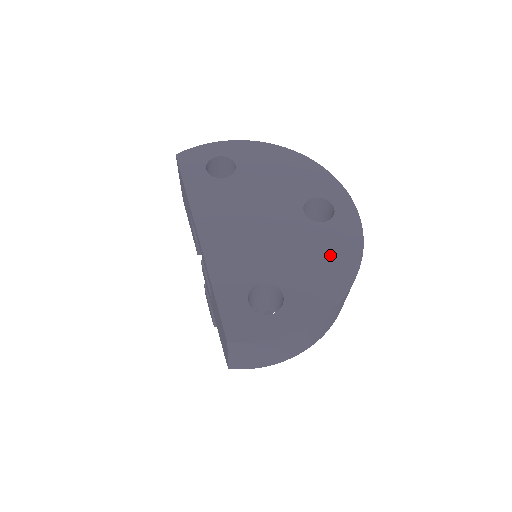
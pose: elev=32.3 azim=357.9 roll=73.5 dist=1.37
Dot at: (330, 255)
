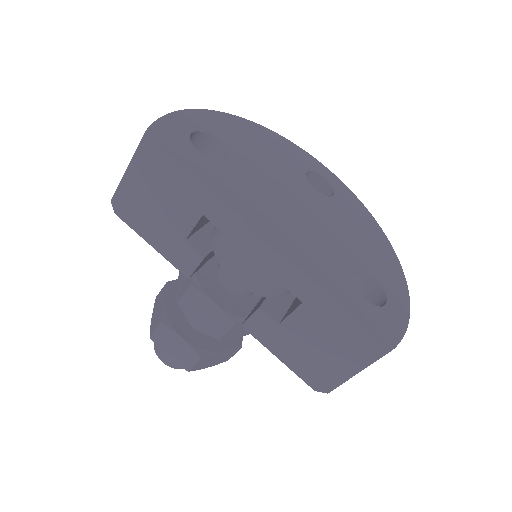
Dot at: (363, 227)
